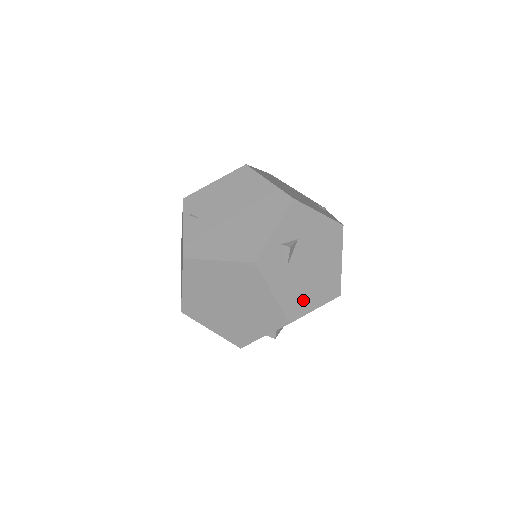
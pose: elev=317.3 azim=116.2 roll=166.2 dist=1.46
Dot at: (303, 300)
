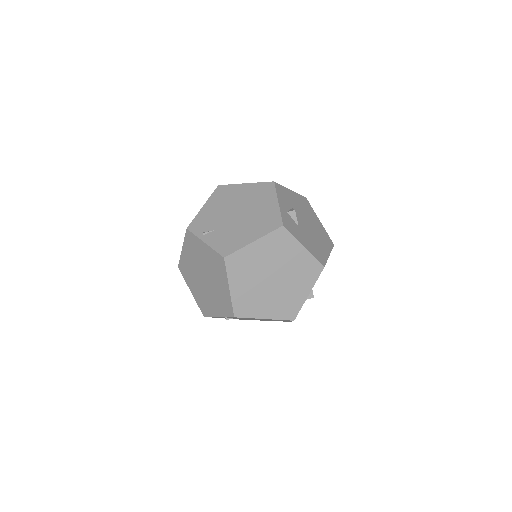
Dot at: (320, 250)
